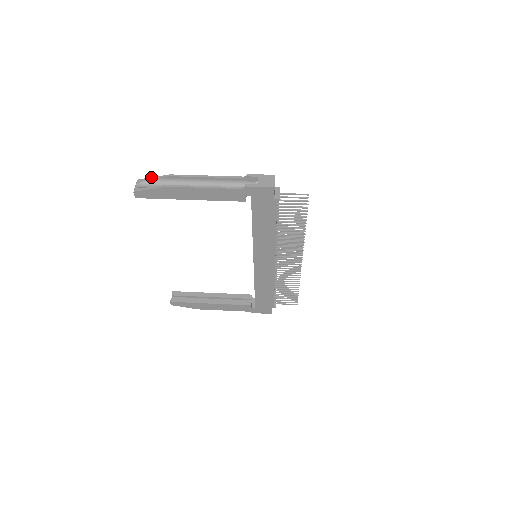
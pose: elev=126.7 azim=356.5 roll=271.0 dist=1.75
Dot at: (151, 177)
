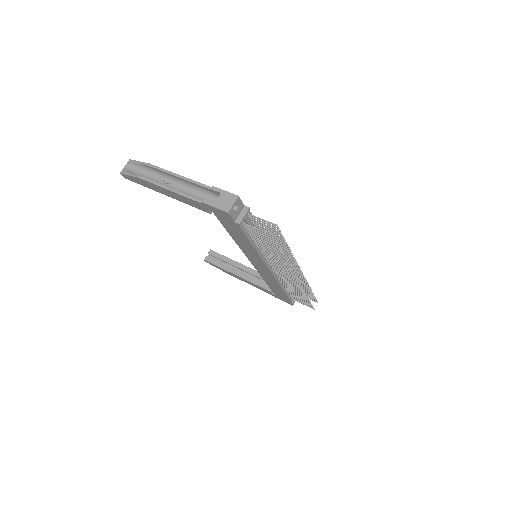
Dot at: (138, 161)
